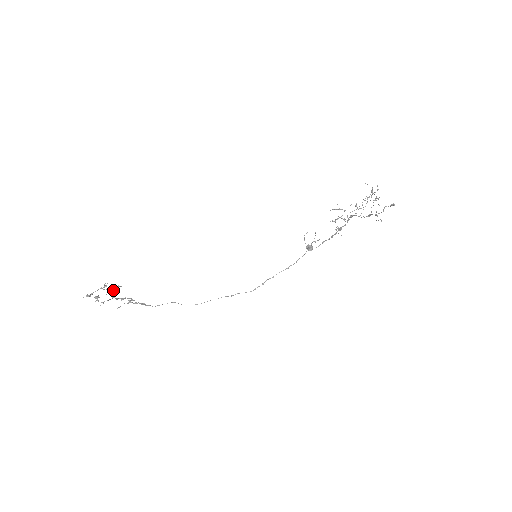
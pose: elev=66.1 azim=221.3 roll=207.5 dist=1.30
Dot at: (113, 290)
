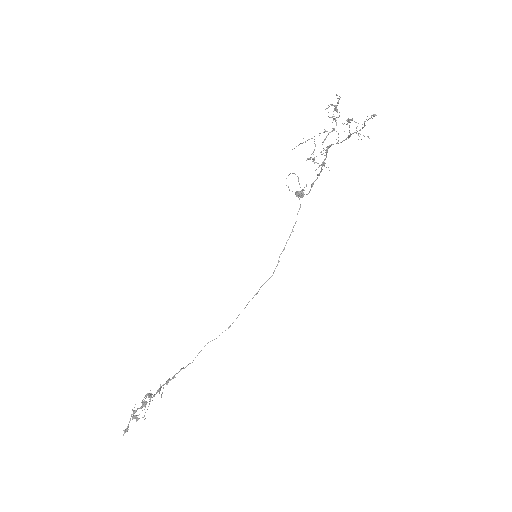
Dot at: (145, 403)
